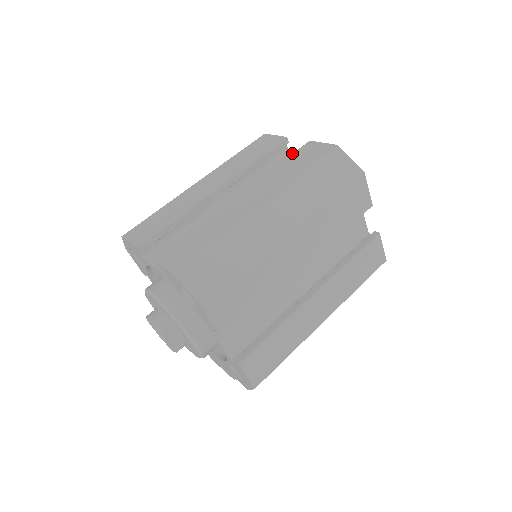
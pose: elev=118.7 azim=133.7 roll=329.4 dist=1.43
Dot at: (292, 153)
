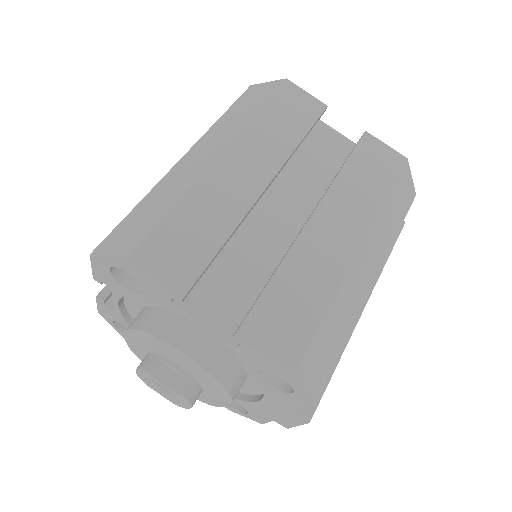
Dot at: occluded
